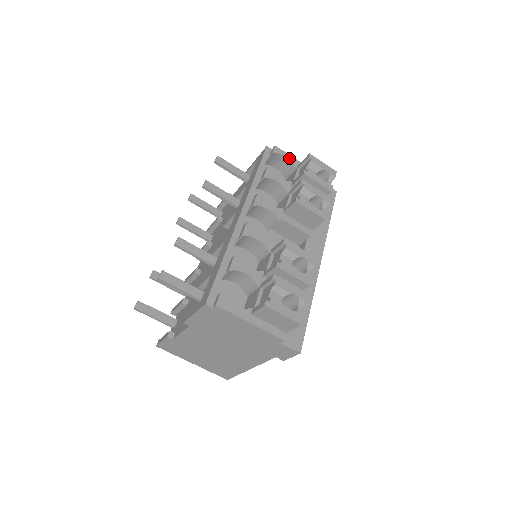
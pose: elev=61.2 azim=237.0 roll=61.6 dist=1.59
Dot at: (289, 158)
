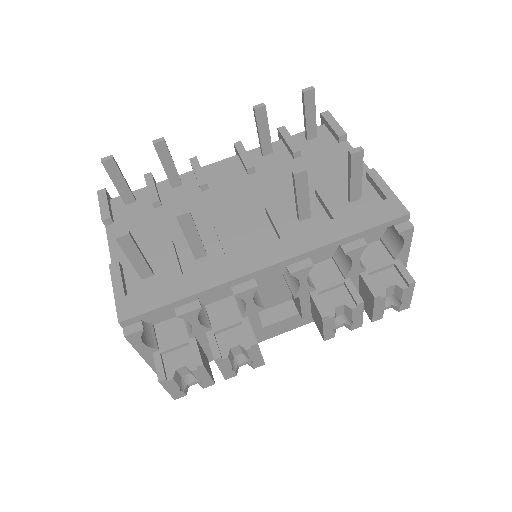
Dot at: (405, 247)
